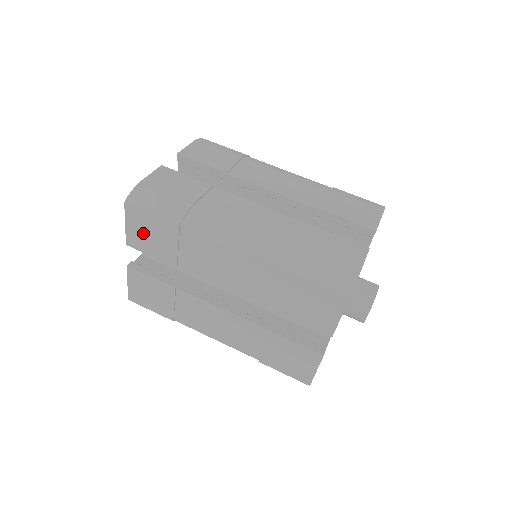
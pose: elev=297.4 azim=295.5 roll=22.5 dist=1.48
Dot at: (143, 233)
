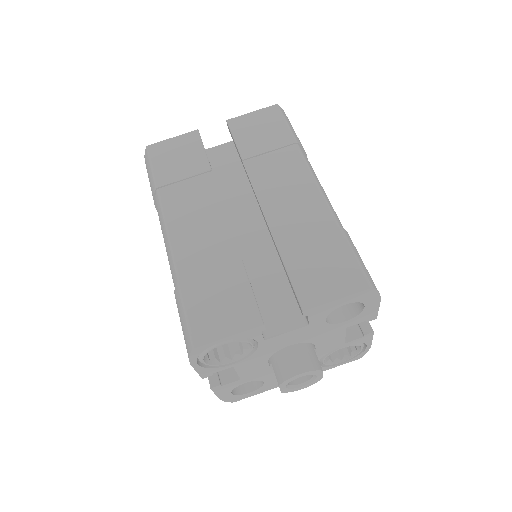
Dot at: (257, 125)
